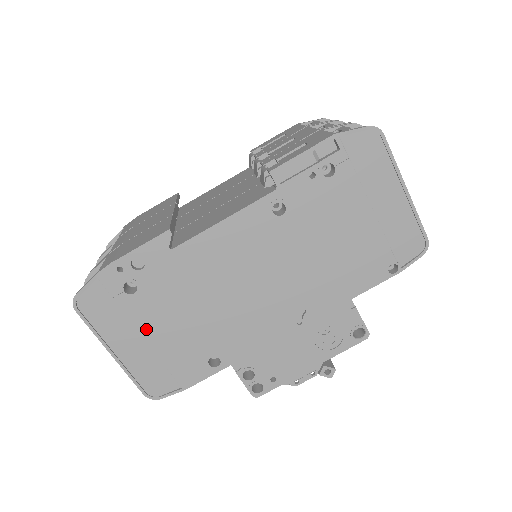
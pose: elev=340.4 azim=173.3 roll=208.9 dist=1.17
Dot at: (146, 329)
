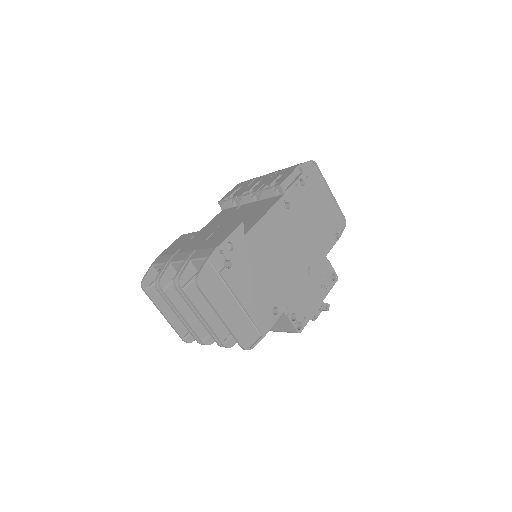
Dot at: (239, 293)
